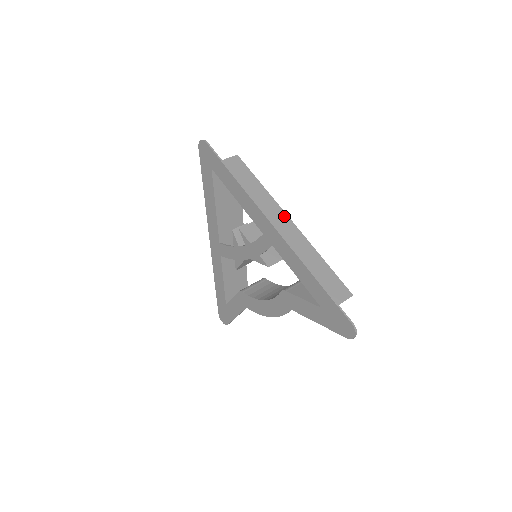
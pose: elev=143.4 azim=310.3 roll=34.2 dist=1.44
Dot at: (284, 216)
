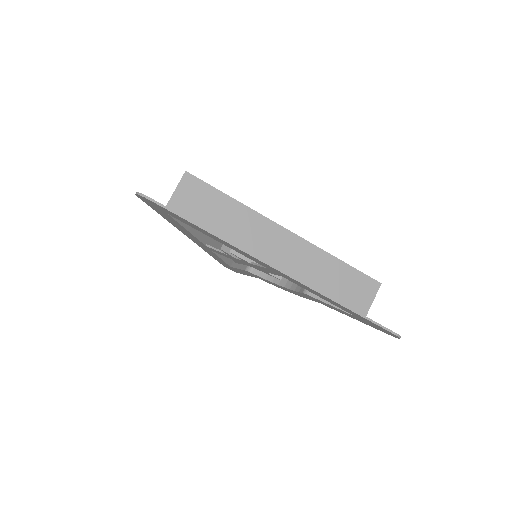
Dot at: (278, 230)
